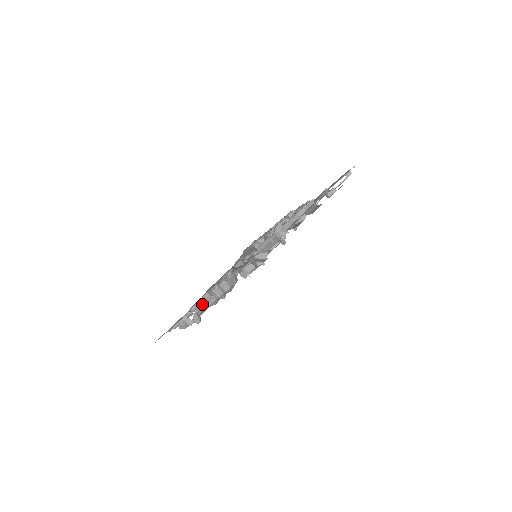
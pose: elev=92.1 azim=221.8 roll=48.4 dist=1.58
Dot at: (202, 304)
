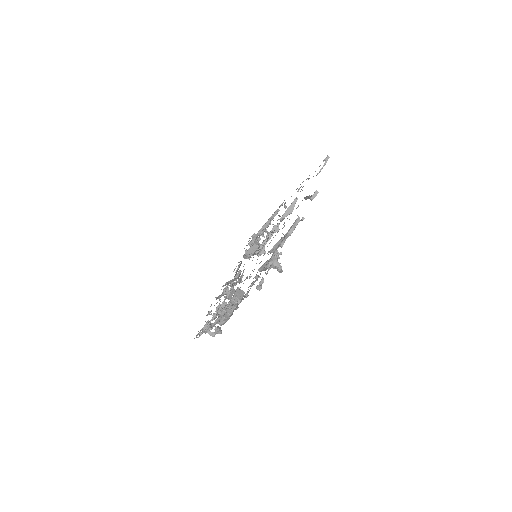
Dot at: (221, 325)
